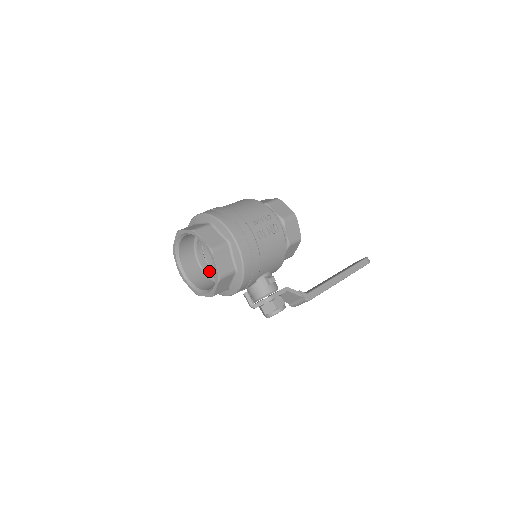
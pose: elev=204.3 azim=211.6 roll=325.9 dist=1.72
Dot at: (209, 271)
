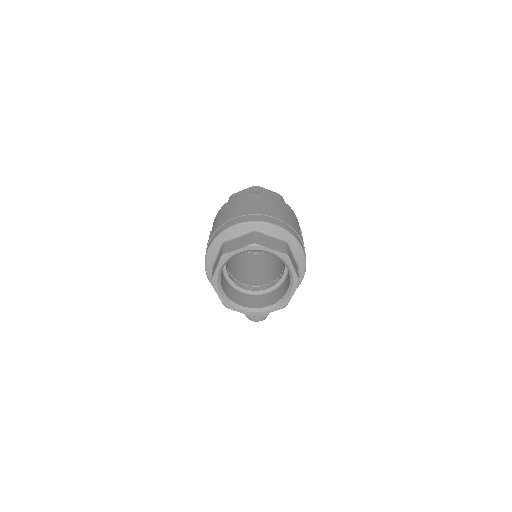
Dot at: (229, 275)
